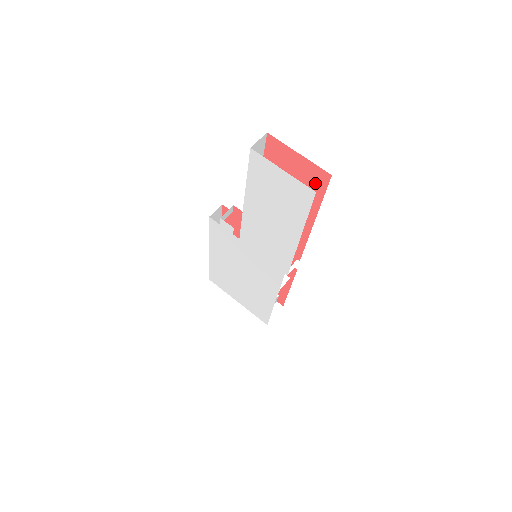
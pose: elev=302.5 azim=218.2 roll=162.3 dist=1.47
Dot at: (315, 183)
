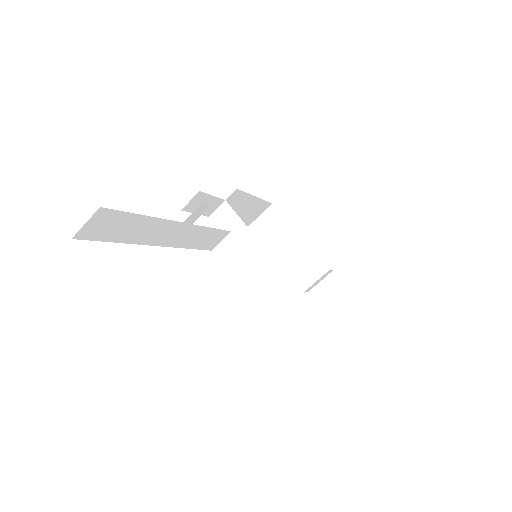
Dot at: occluded
